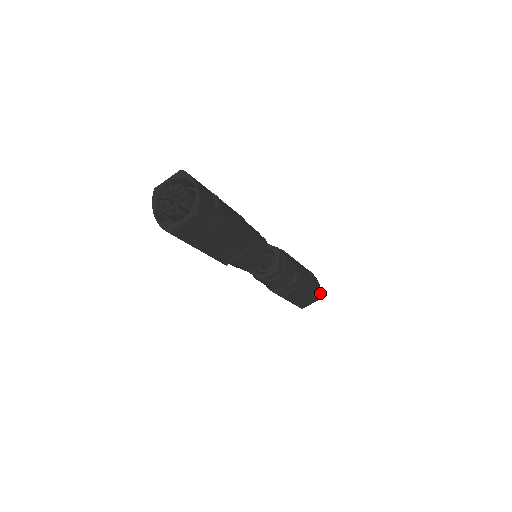
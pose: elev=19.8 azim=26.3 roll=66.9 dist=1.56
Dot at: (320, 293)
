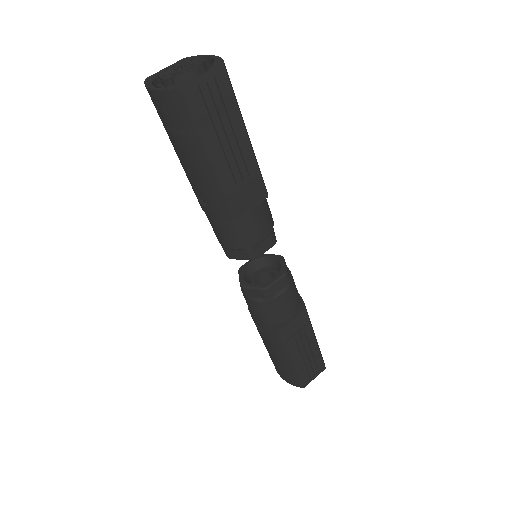
Dot at: occluded
